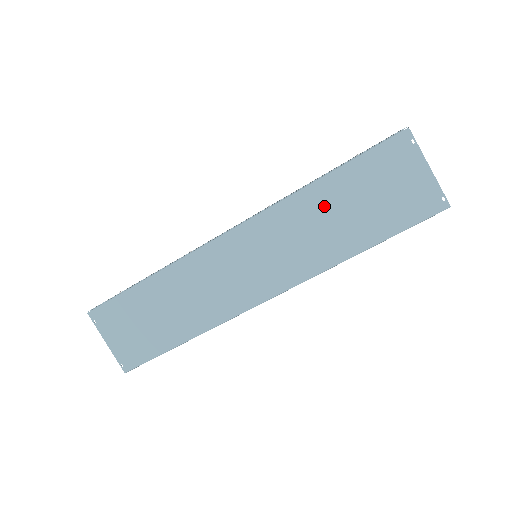
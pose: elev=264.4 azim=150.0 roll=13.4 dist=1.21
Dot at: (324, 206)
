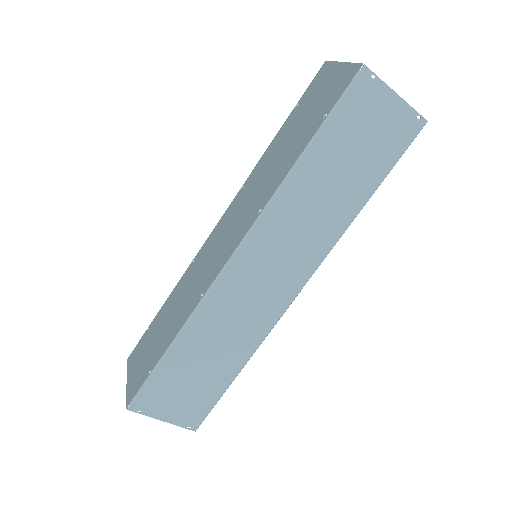
Dot at: (315, 182)
